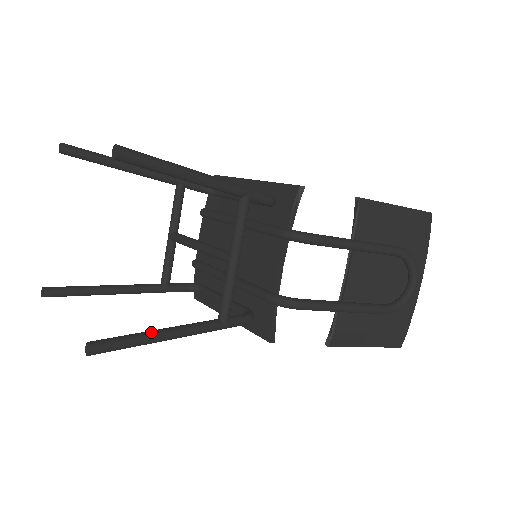
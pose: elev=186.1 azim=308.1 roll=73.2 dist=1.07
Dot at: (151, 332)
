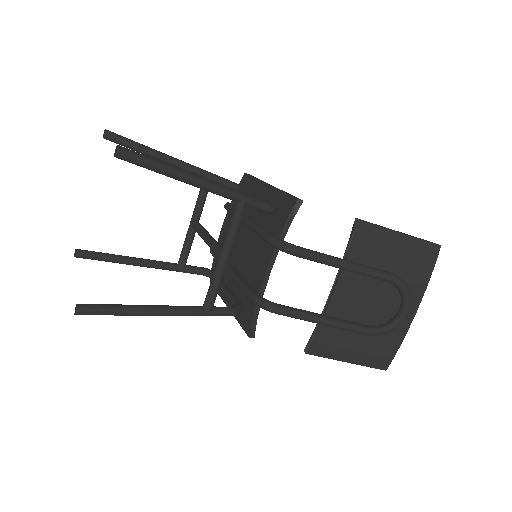
Dot at: (135, 306)
